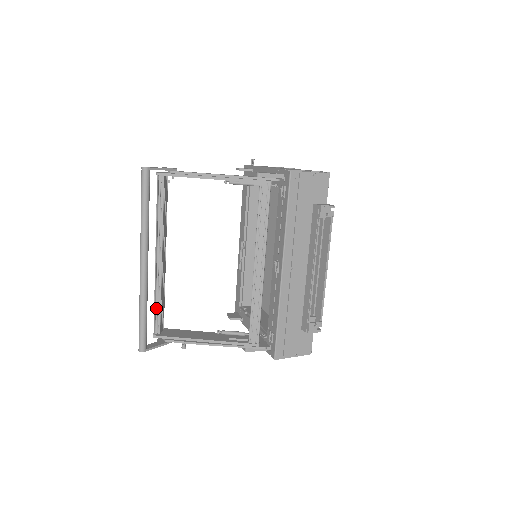
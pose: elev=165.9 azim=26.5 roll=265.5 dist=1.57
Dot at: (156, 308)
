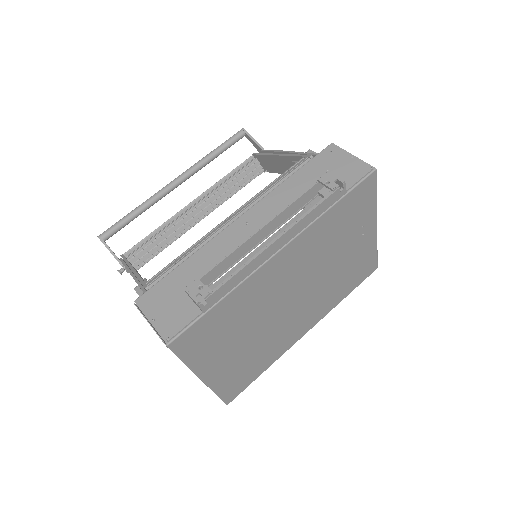
Dot at: (150, 239)
